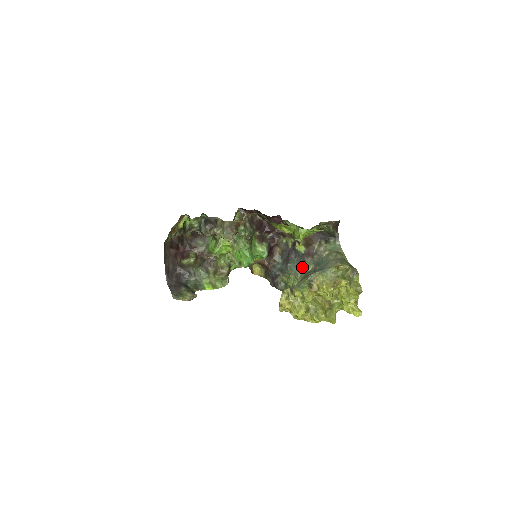
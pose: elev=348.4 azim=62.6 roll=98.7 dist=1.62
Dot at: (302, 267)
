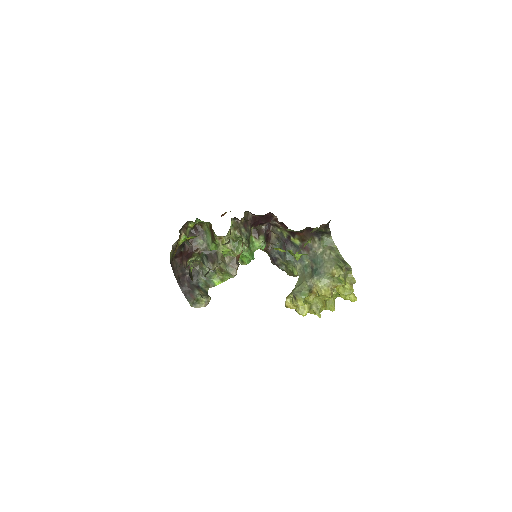
Dot at: (299, 259)
